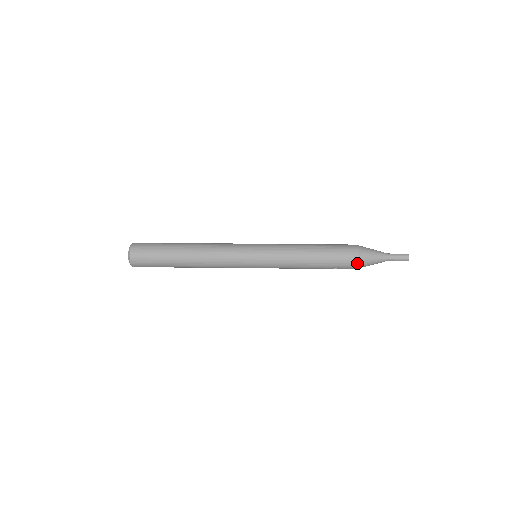
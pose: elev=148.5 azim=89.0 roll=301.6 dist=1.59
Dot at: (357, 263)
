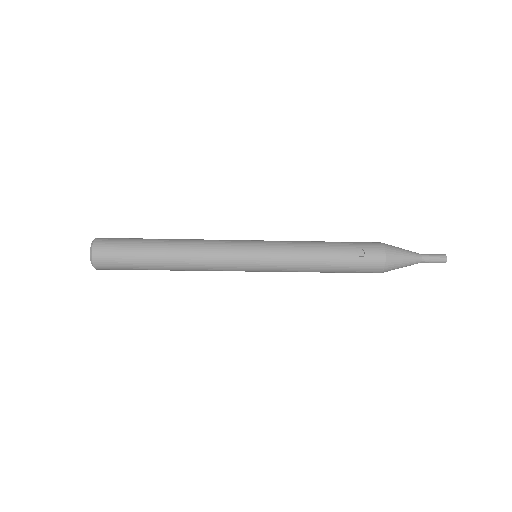
Dot at: (383, 246)
